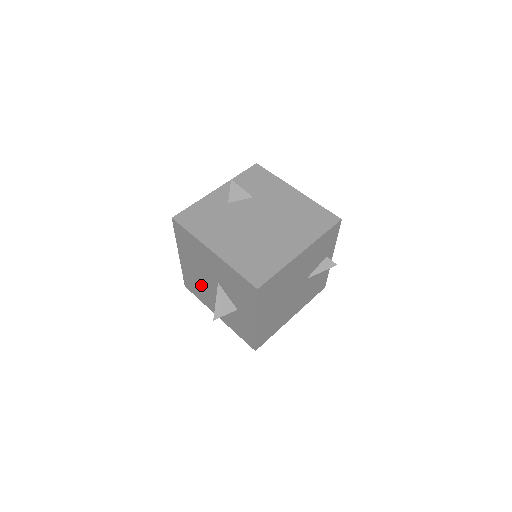
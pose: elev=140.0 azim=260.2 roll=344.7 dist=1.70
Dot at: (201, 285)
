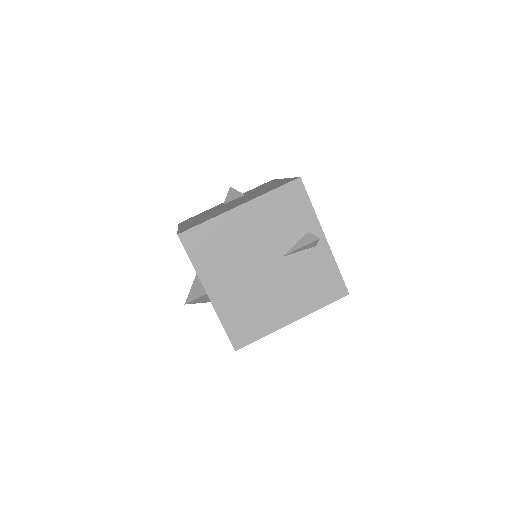
Dot at: occluded
